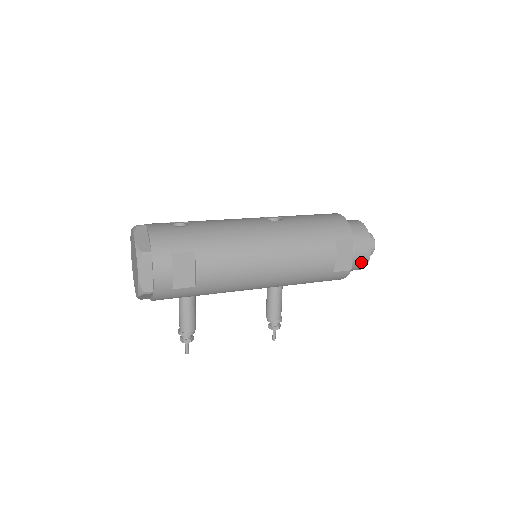
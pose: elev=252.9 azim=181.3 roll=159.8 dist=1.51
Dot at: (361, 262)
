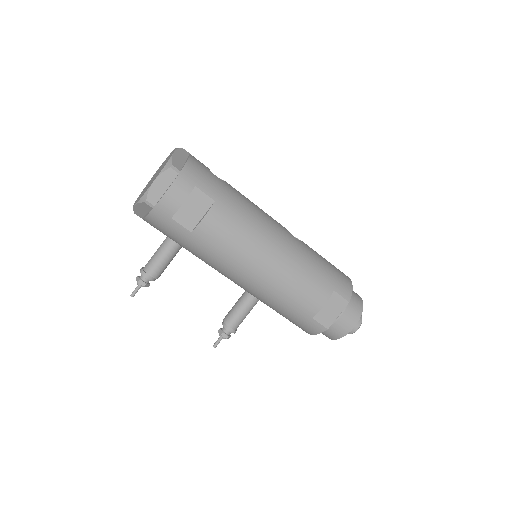
Dot at: (340, 330)
